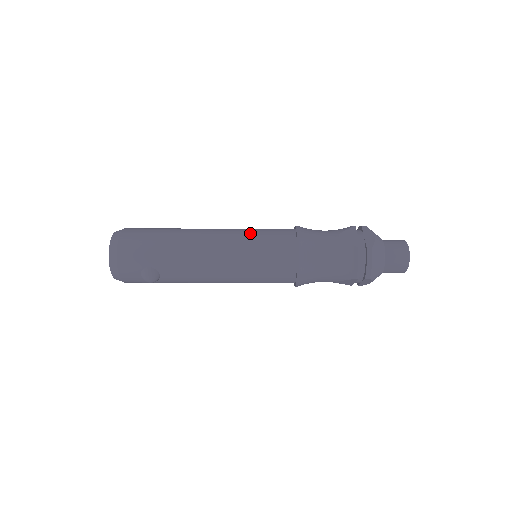
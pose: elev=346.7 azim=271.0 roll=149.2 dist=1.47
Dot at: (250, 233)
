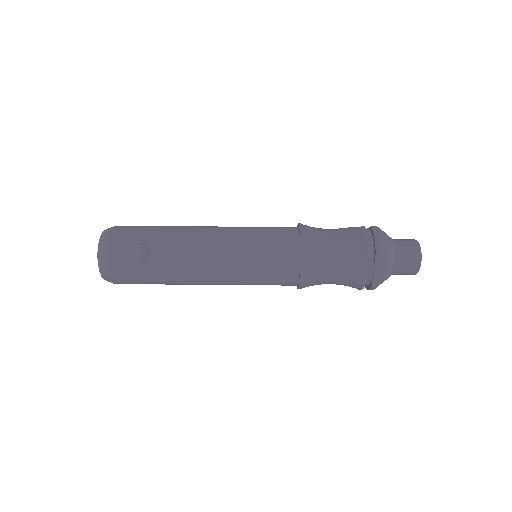
Dot at: occluded
